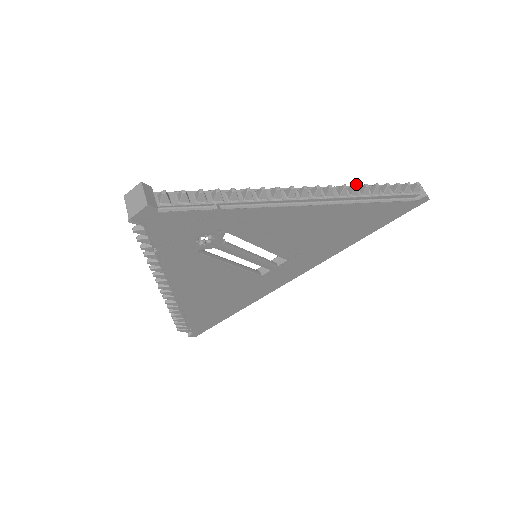
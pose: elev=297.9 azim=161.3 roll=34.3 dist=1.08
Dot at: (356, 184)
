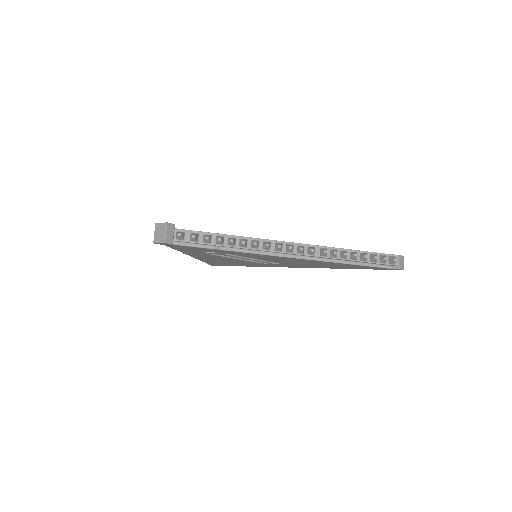
Dot at: (336, 252)
